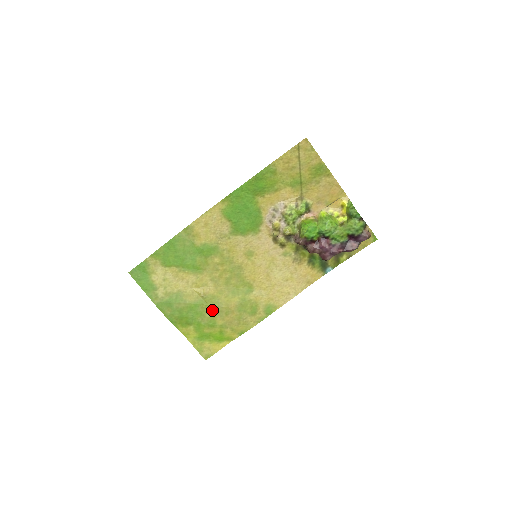
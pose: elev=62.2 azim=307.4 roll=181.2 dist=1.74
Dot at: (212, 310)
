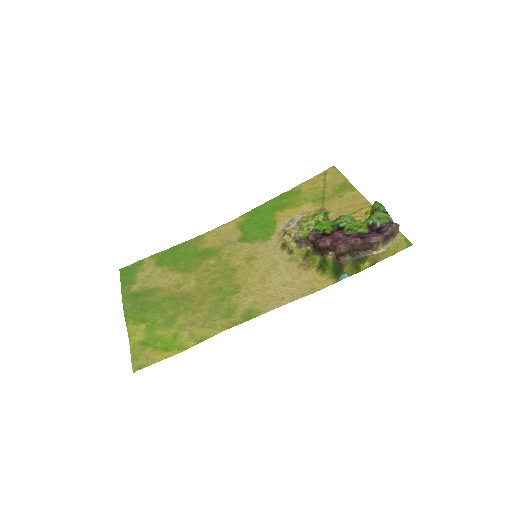
Dot at: (179, 307)
